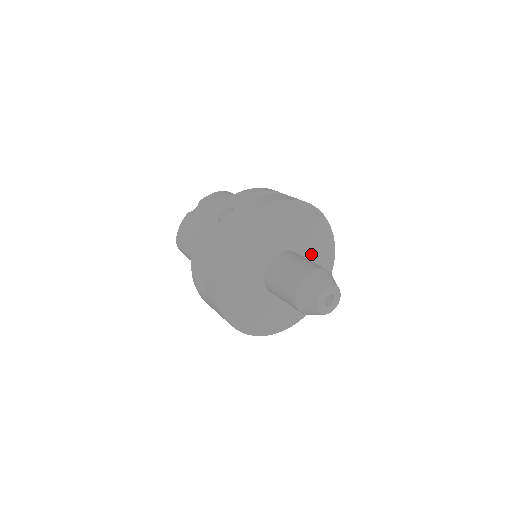
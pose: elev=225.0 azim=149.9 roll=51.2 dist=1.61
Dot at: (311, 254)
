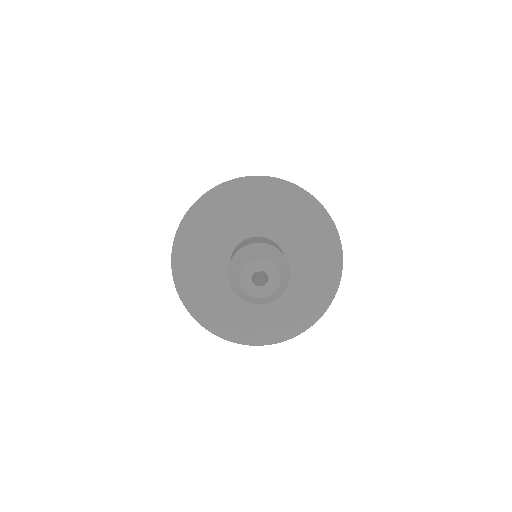
Dot at: (276, 219)
